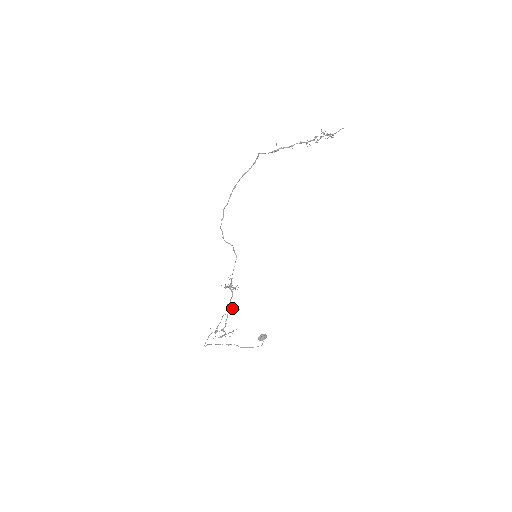
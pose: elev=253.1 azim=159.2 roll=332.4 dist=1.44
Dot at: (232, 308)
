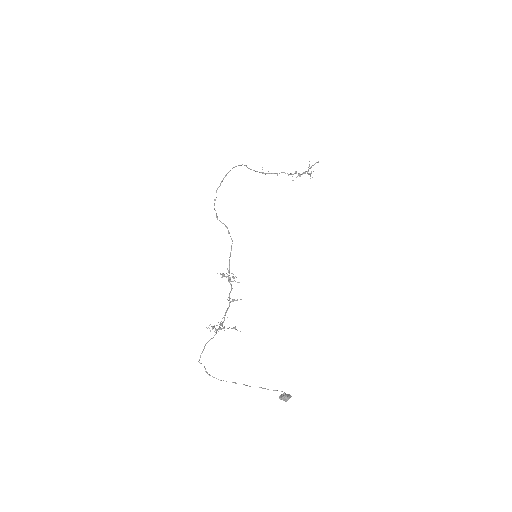
Dot at: (232, 299)
